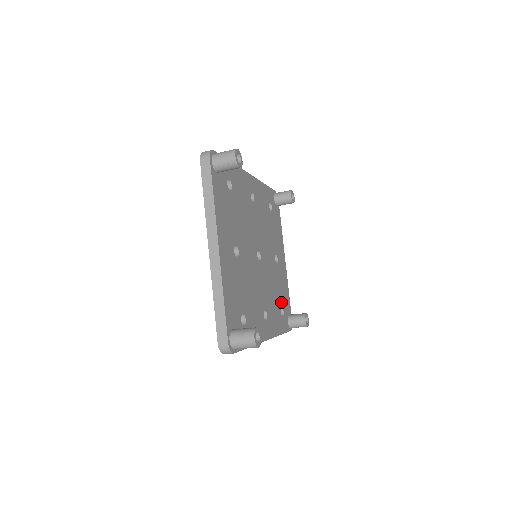
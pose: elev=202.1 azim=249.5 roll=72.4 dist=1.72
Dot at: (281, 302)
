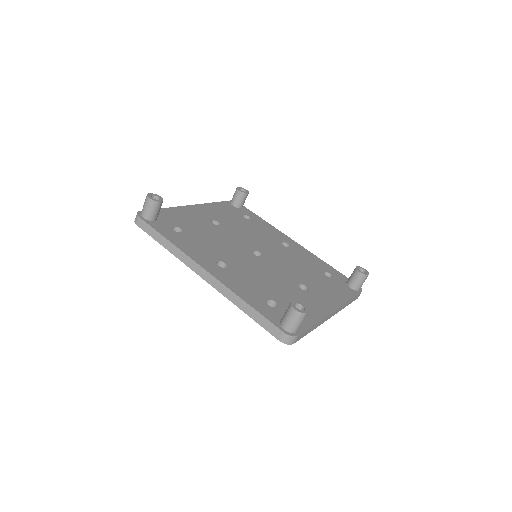
Dot at: (279, 301)
